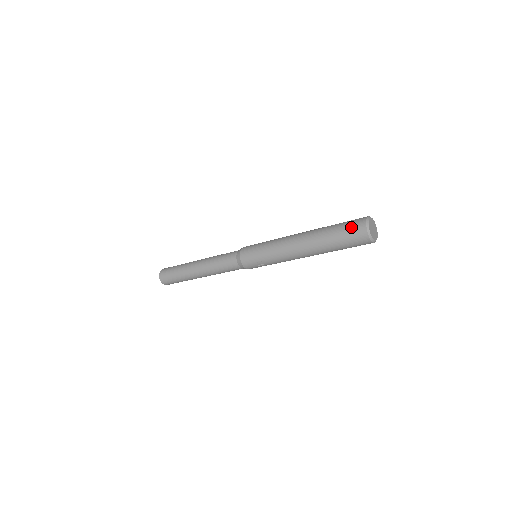
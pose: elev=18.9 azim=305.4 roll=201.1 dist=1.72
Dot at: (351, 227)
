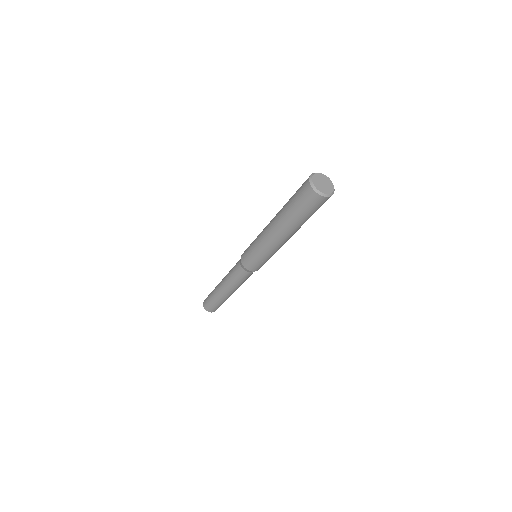
Dot at: (301, 193)
